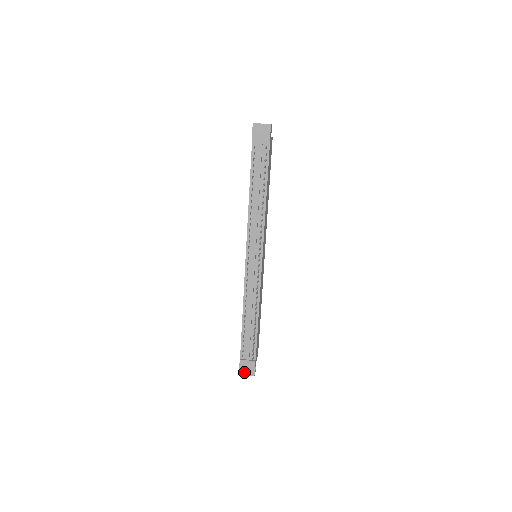
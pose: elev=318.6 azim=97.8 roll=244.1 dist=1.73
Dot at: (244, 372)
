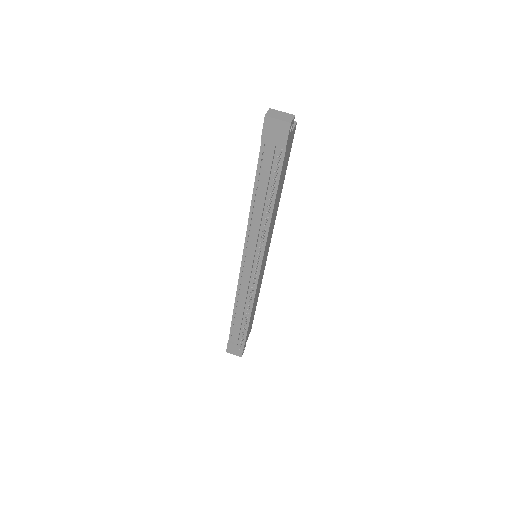
Dot at: (231, 352)
